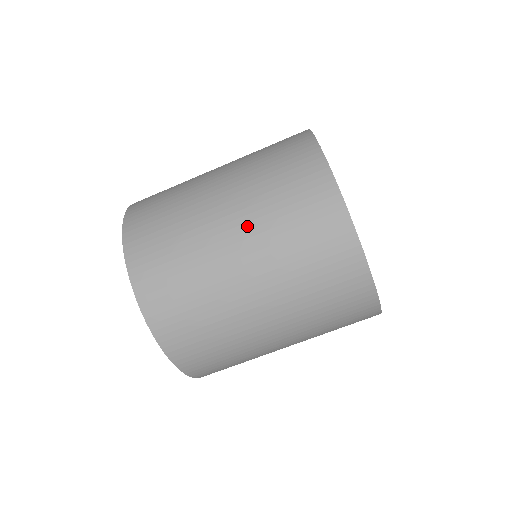
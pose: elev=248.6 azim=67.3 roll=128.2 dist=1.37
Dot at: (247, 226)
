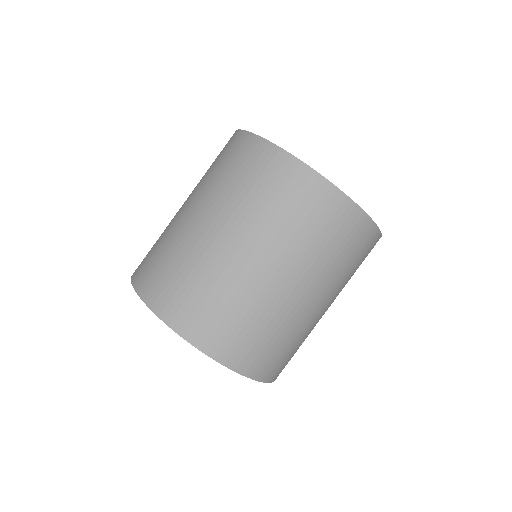
Dot at: (221, 214)
